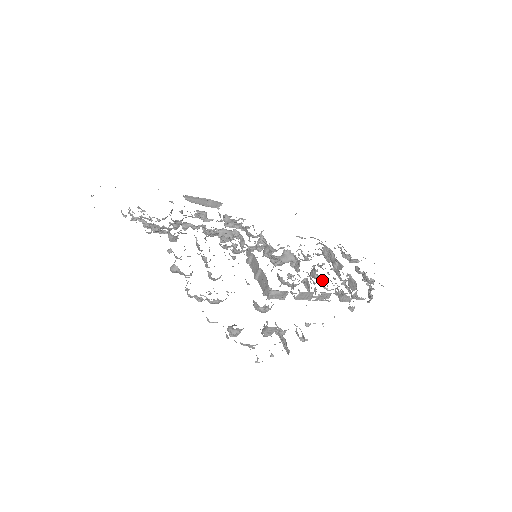
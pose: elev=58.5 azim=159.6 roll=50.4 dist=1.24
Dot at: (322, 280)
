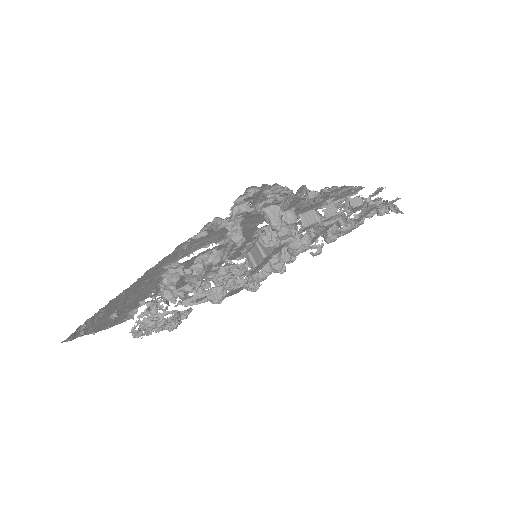
Dot at: (334, 228)
